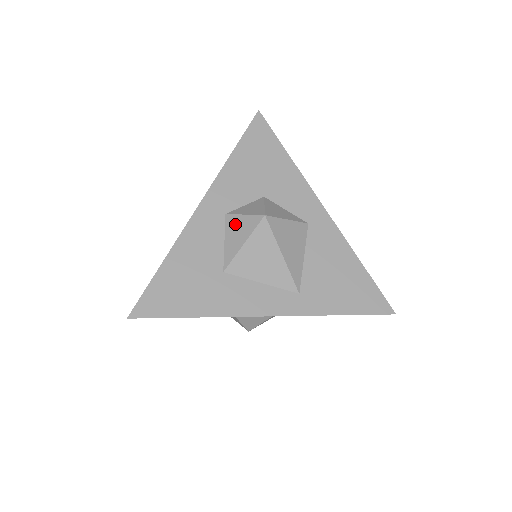
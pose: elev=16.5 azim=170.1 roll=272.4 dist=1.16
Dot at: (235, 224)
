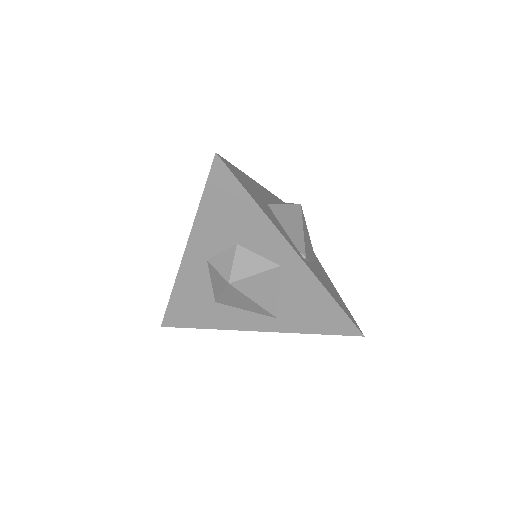
Dot at: (214, 274)
